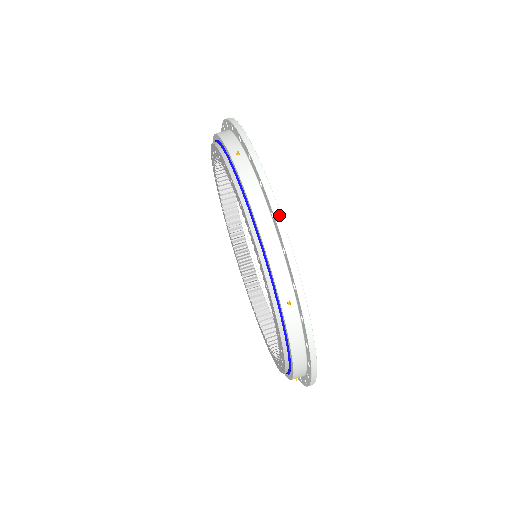
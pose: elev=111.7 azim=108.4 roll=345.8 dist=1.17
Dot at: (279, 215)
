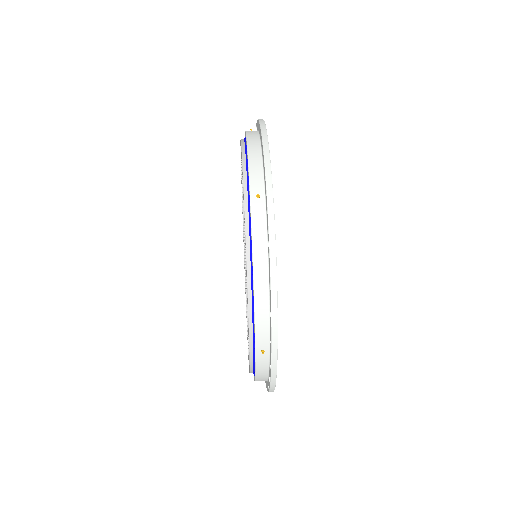
Dot at: (275, 286)
